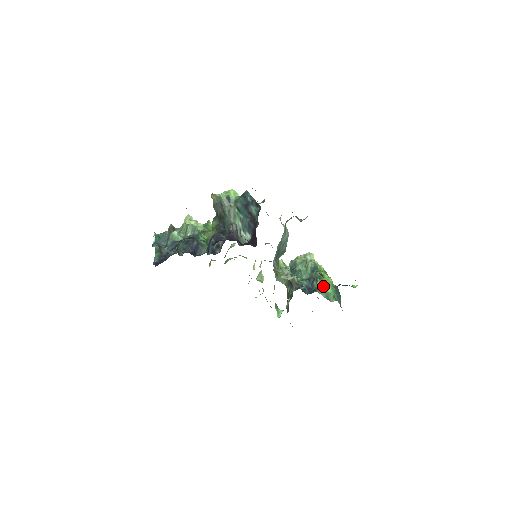
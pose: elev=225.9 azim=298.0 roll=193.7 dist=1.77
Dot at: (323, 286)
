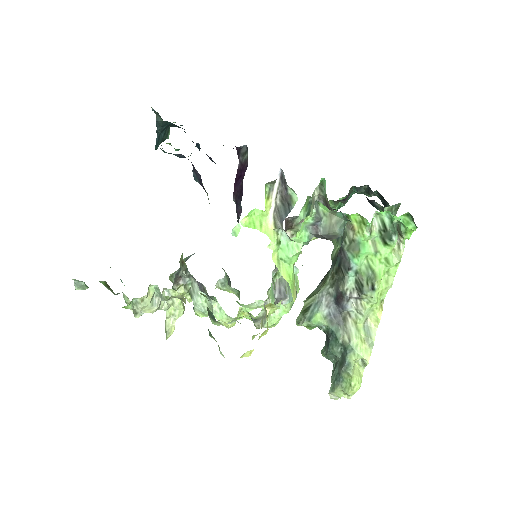
Dot at: occluded
